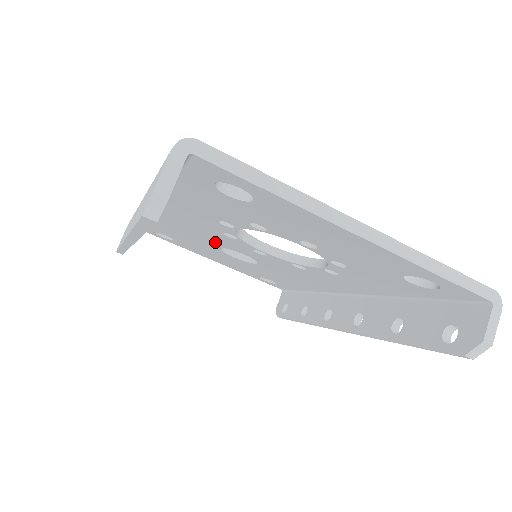
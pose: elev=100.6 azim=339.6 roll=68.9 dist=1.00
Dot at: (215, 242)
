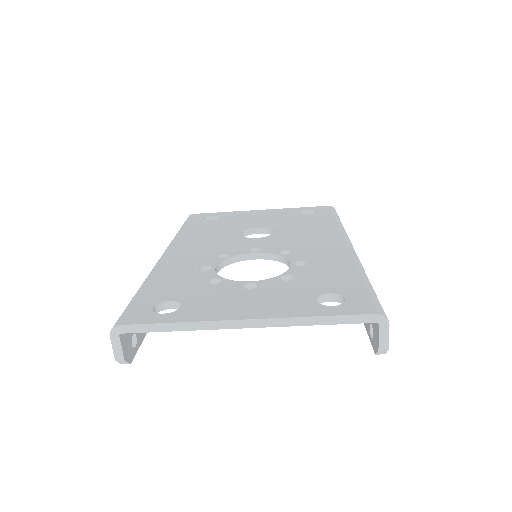
Dot at: occluded
